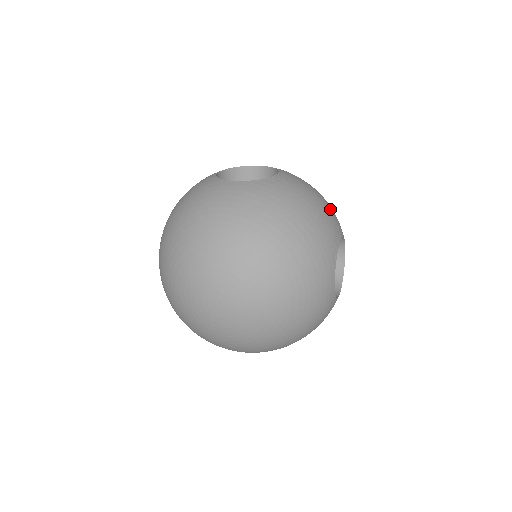
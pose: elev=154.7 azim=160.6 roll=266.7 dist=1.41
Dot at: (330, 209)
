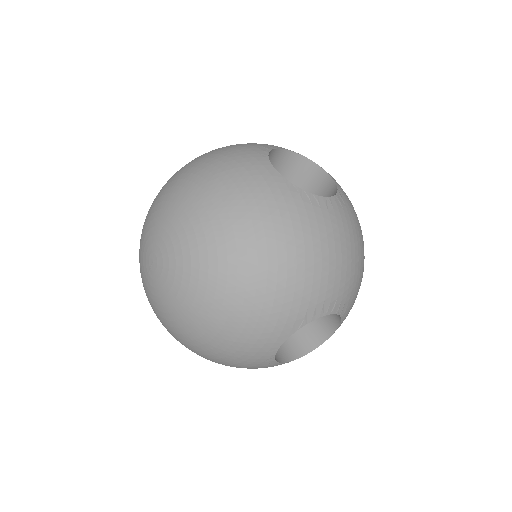
Dot at: (349, 277)
